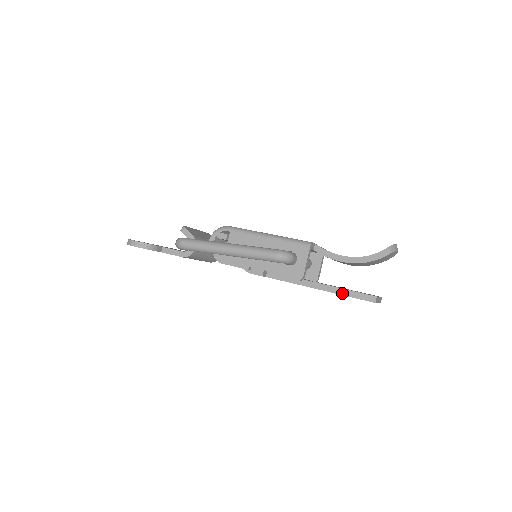
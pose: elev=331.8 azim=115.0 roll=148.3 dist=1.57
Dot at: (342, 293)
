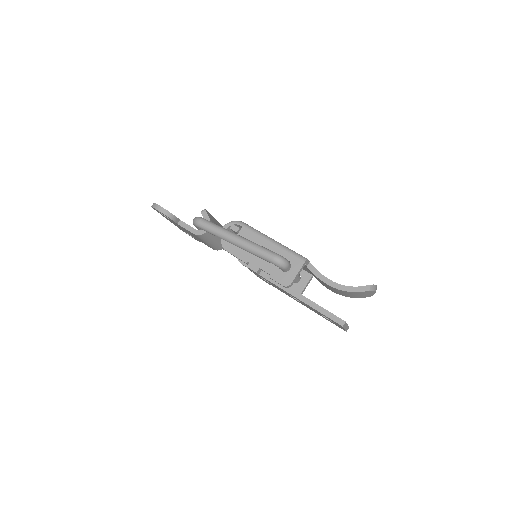
Dot at: (318, 309)
